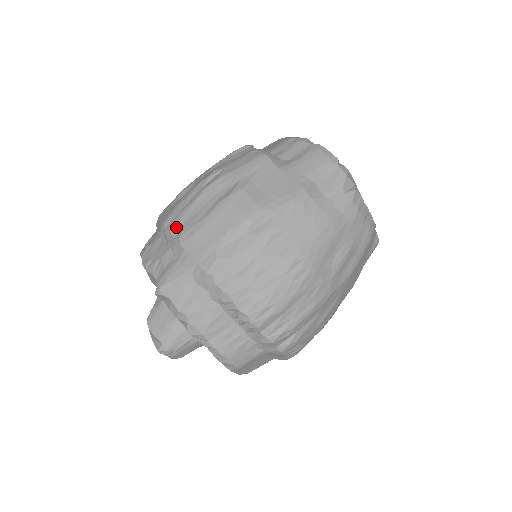
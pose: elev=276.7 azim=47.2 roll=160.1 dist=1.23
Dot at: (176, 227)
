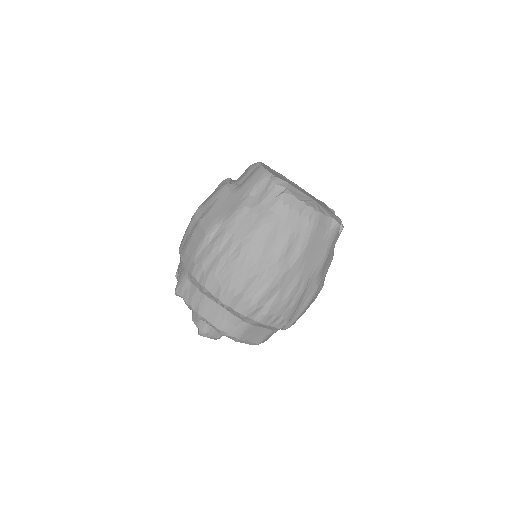
Dot at: (181, 249)
